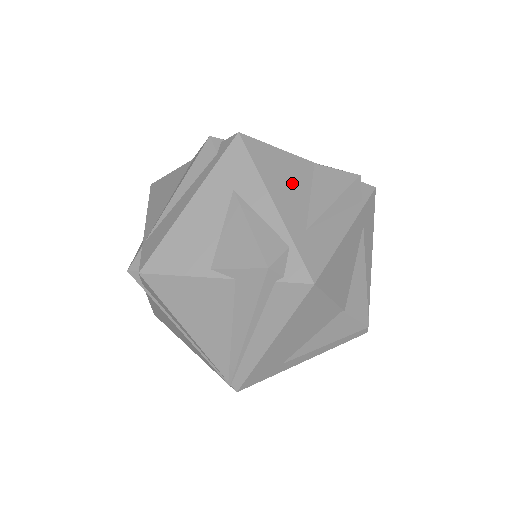
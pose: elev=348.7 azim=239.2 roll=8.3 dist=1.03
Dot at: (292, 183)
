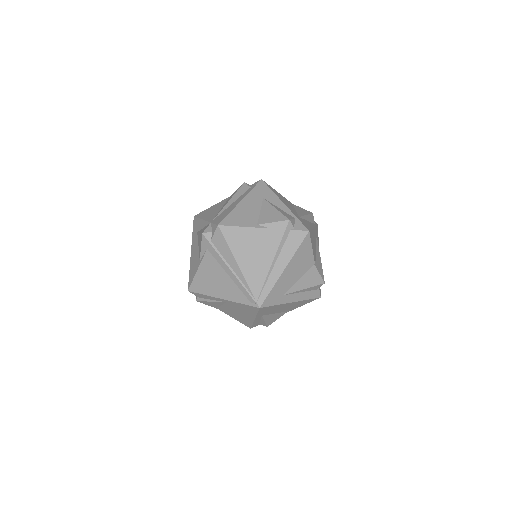
Dot at: (287, 203)
